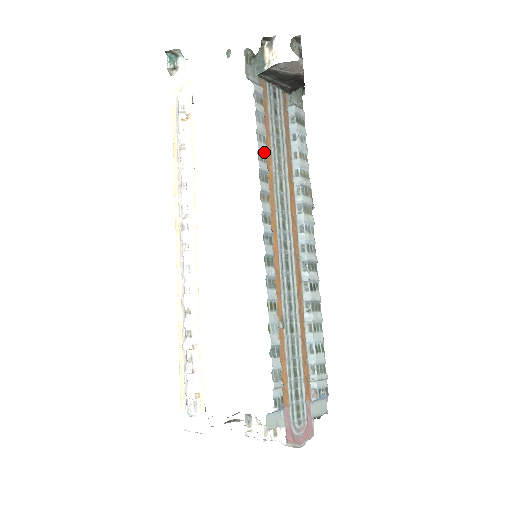
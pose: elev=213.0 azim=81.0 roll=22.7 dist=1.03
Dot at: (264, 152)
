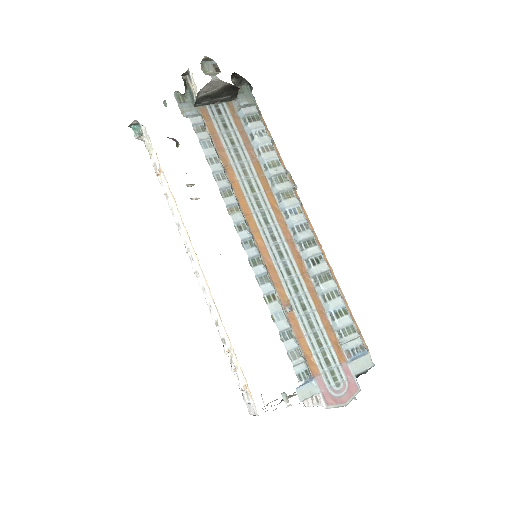
Dot at: (220, 171)
